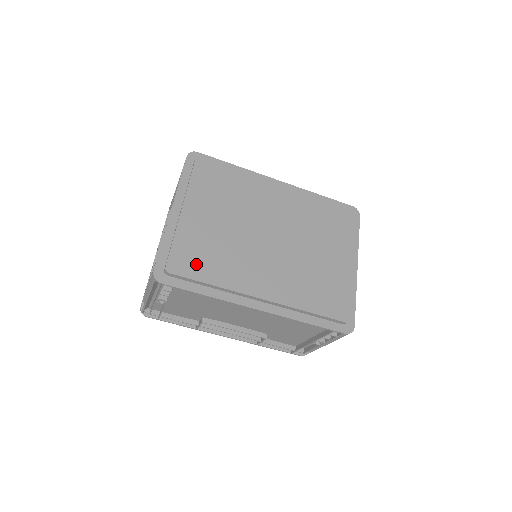
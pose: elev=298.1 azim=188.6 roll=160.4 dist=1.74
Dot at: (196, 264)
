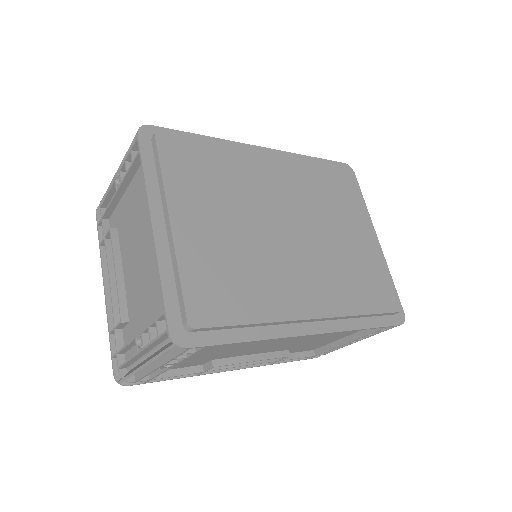
Dot at: (224, 300)
